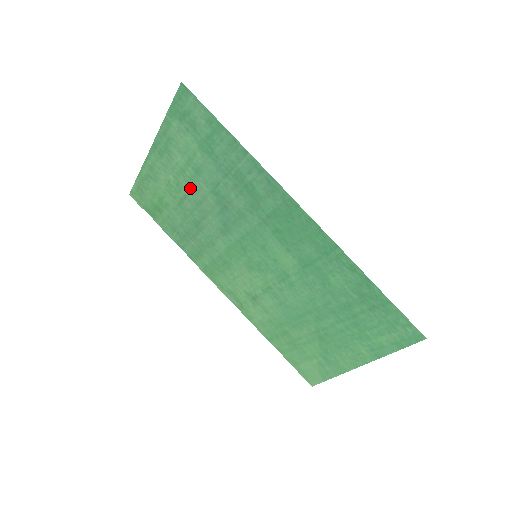
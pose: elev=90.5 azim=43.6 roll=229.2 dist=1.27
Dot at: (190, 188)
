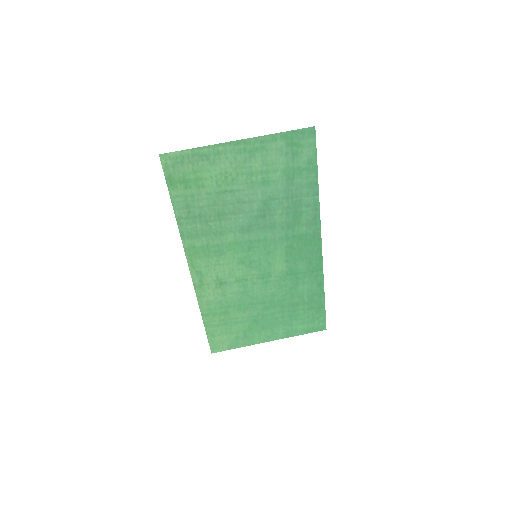
Dot at: (244, 188)
